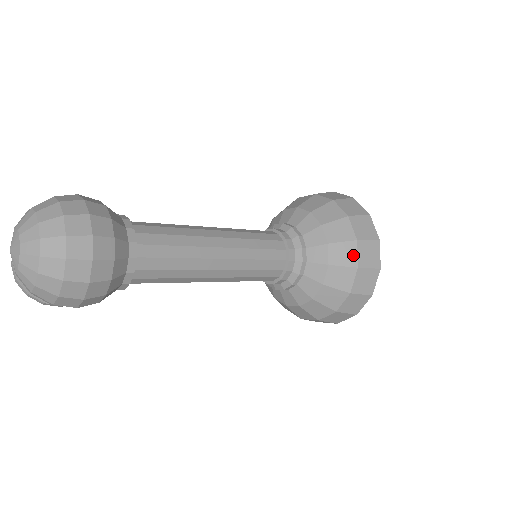
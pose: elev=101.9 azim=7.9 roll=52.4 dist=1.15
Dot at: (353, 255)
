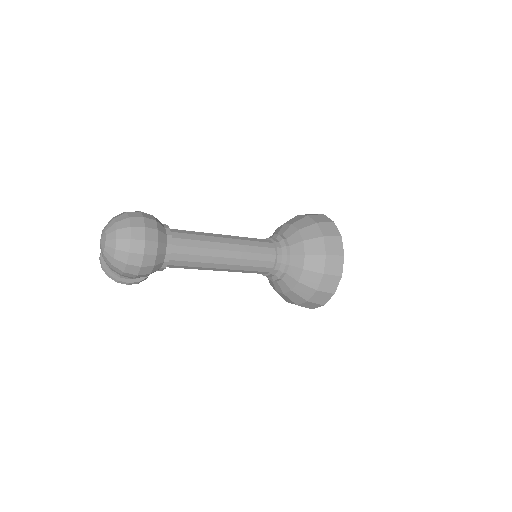
Dot at: (322, 247)
